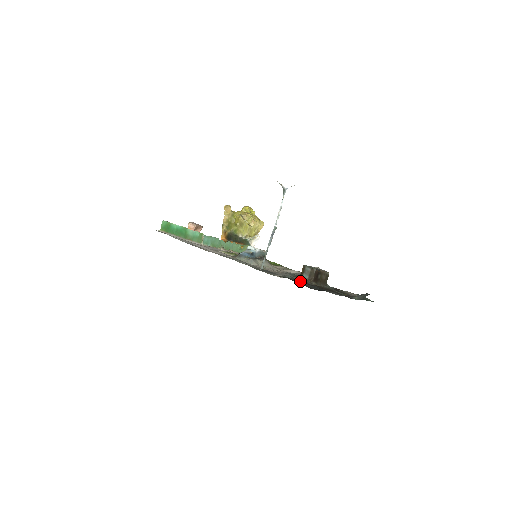
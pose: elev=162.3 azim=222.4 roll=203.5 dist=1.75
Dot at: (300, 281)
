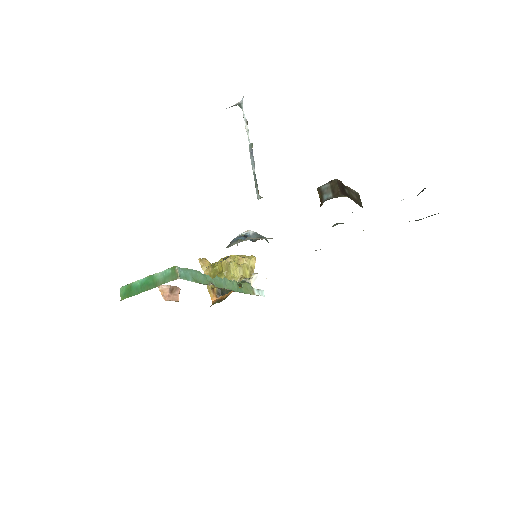
Dot at: occluded
